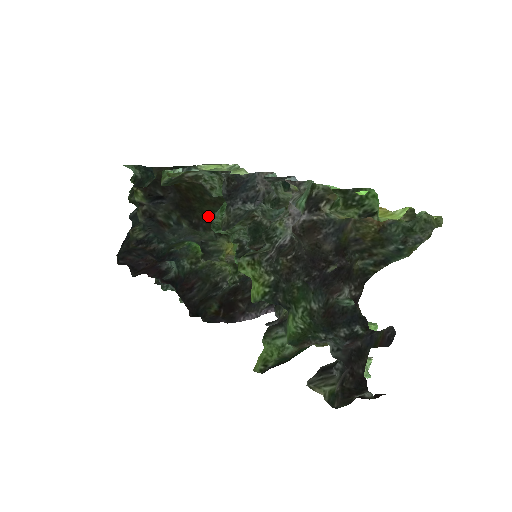
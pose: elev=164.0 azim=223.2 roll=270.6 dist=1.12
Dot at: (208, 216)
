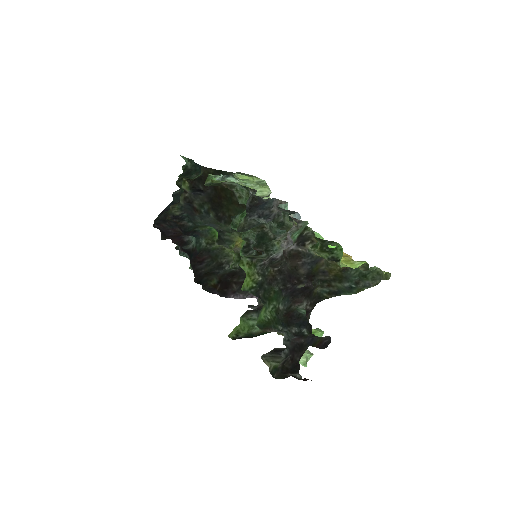
Dot at: (231, 213)
